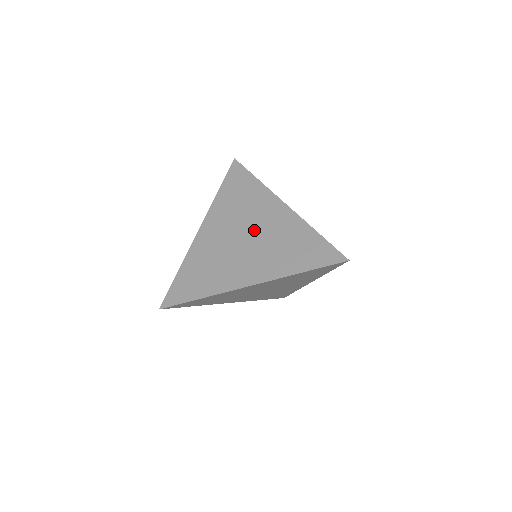
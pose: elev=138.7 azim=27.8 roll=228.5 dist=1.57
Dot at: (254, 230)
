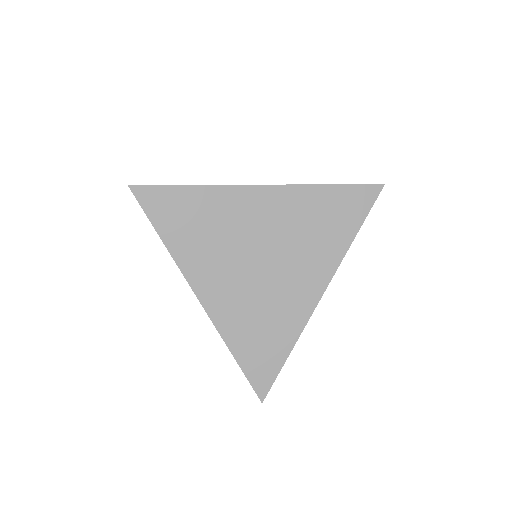
Dot at: (261, 242)
